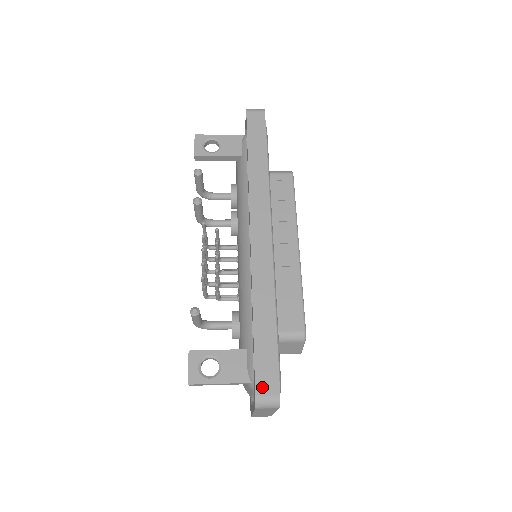
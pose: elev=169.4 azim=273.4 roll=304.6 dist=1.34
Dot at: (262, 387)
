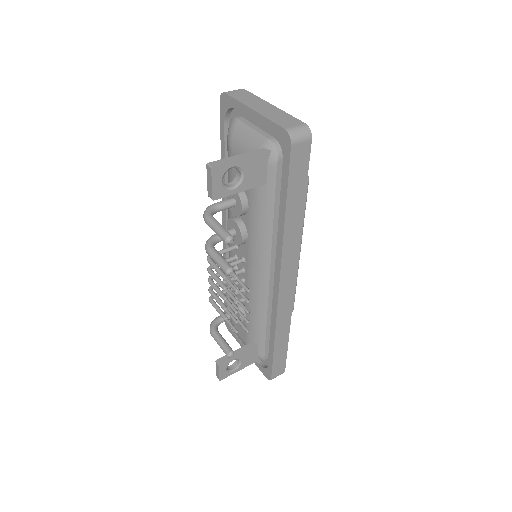
Dot at: (276, 374)
